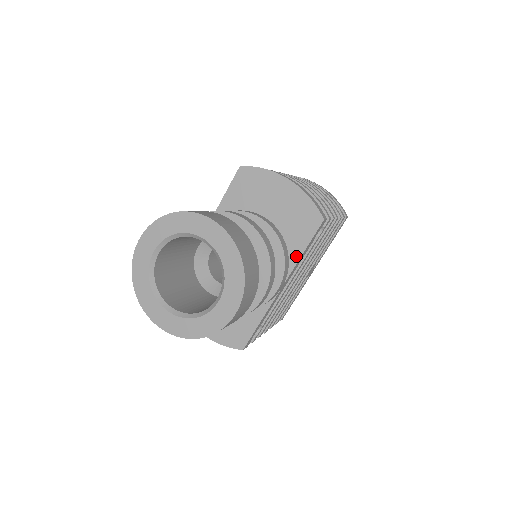
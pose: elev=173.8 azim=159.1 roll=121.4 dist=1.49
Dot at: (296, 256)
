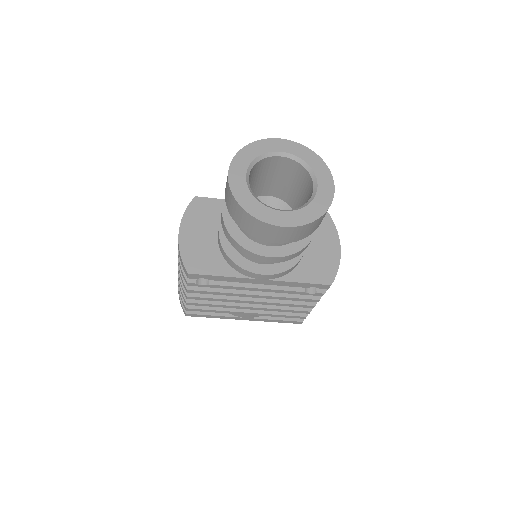
Dot at: (293, 278)
